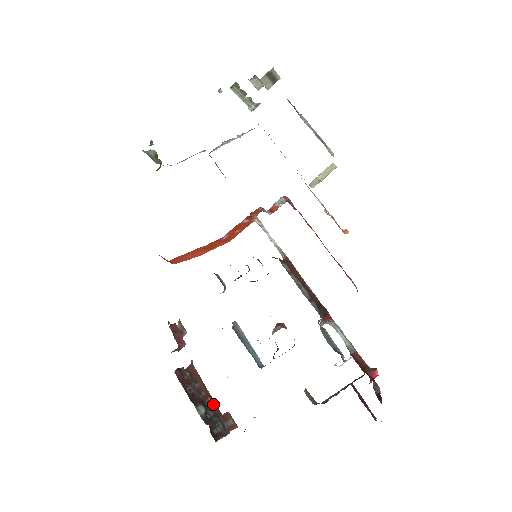
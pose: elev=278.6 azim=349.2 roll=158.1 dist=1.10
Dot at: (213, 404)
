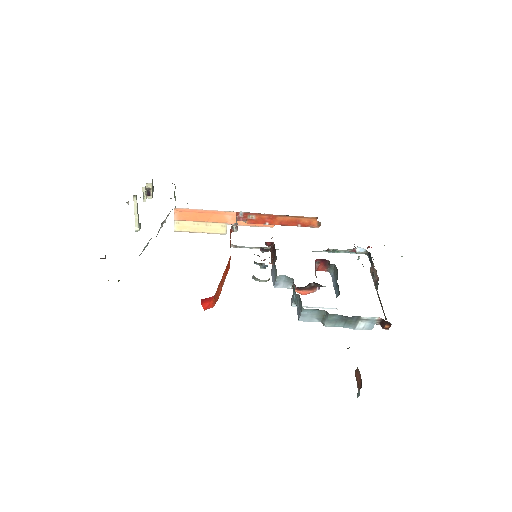
Dot at: occluded
